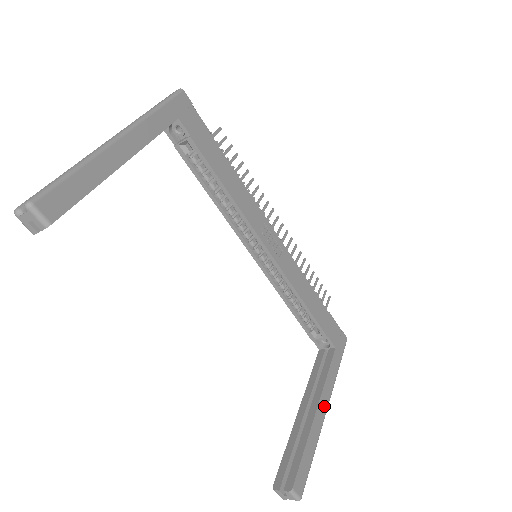
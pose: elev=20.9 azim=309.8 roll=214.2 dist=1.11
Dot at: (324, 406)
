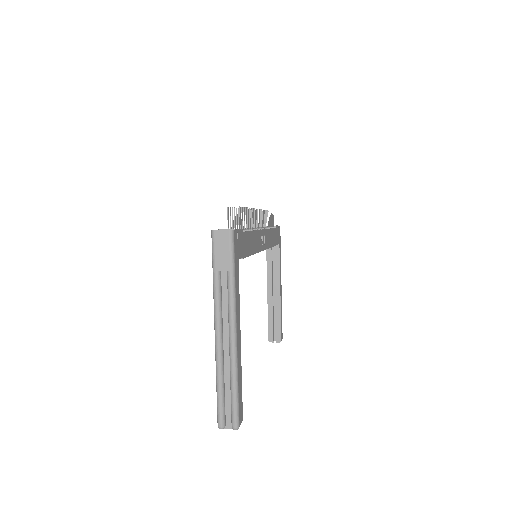
Dot at: (281, 285)
